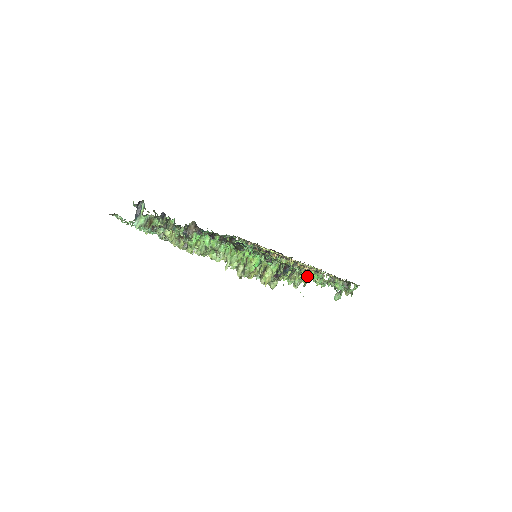
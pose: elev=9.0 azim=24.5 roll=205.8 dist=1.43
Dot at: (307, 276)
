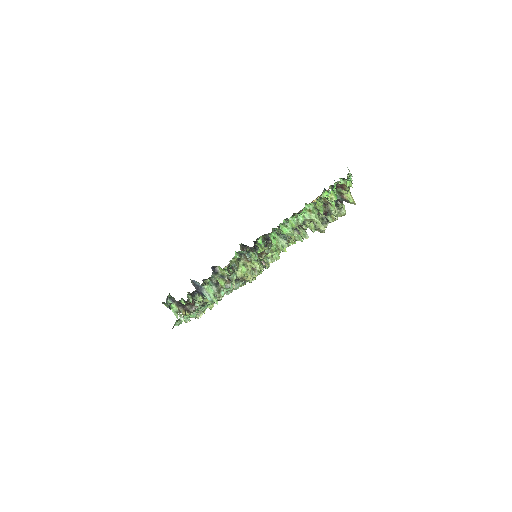
Dot at: occluded
